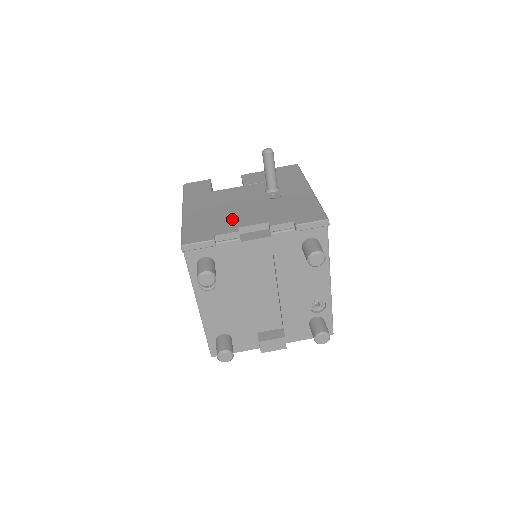
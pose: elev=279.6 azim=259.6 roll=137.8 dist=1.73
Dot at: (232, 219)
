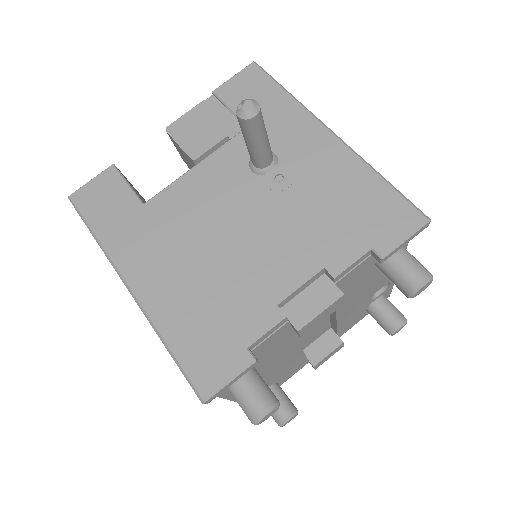
Dot at: (247, 282)
